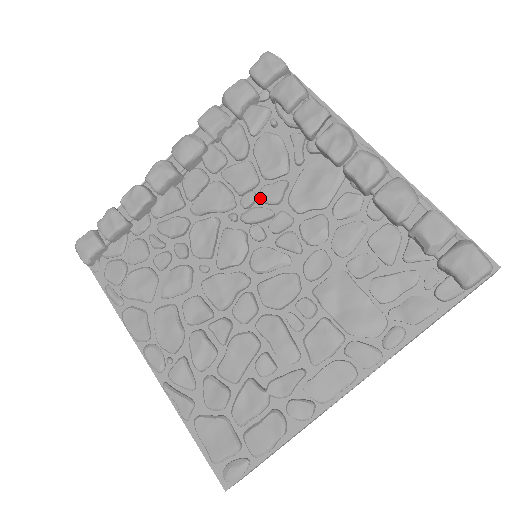
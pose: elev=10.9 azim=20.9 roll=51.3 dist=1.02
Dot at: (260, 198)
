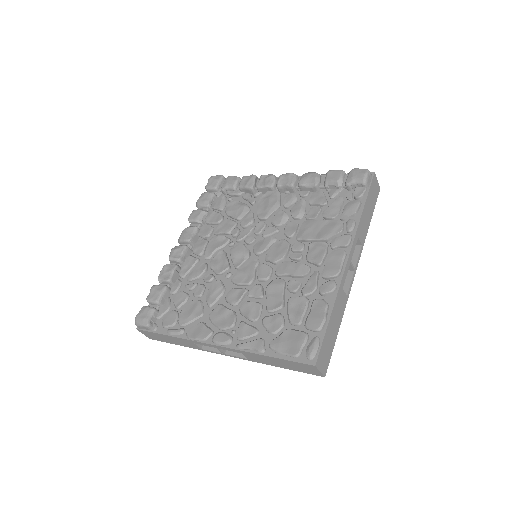
Dot at: (242, 227)
